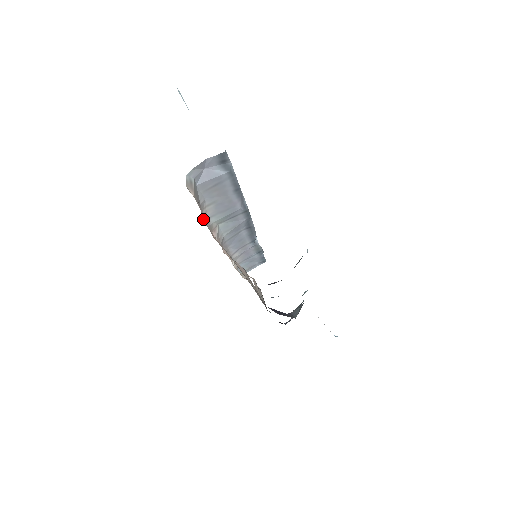
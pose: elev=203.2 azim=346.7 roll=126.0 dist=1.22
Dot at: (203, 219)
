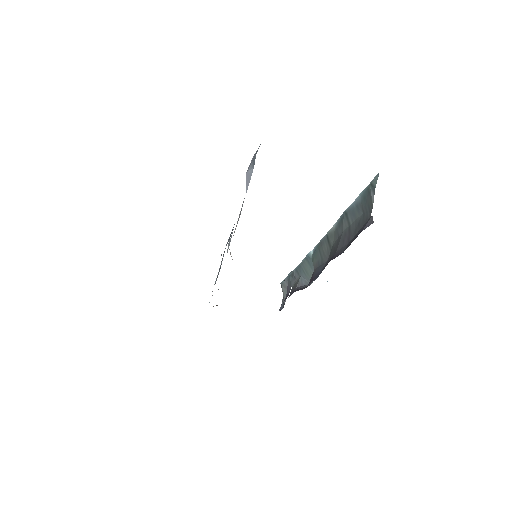
Dot at: occluded
